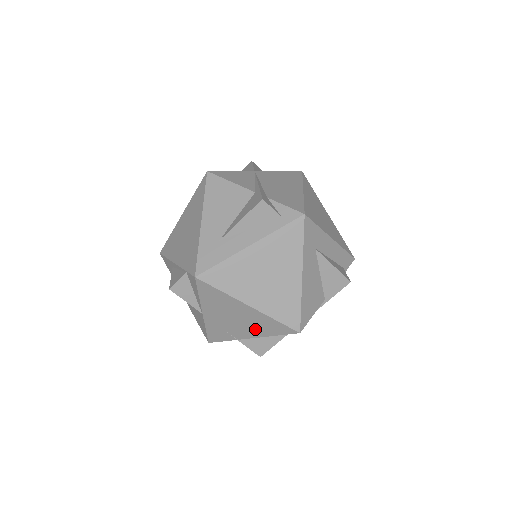
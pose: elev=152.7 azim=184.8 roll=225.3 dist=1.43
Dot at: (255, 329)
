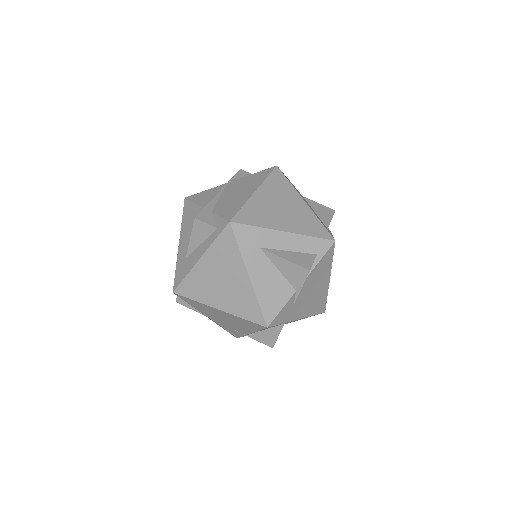
Dot at: (243, 326)
